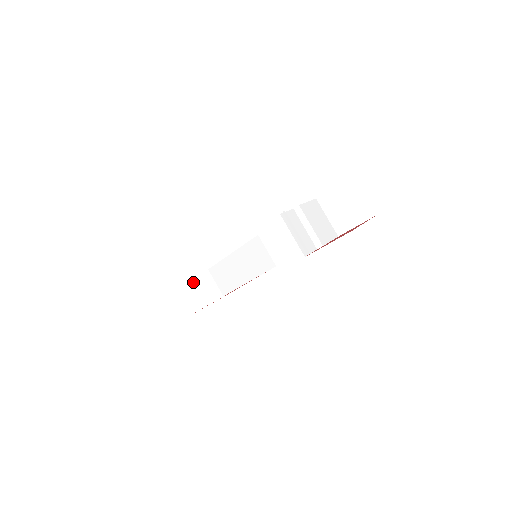
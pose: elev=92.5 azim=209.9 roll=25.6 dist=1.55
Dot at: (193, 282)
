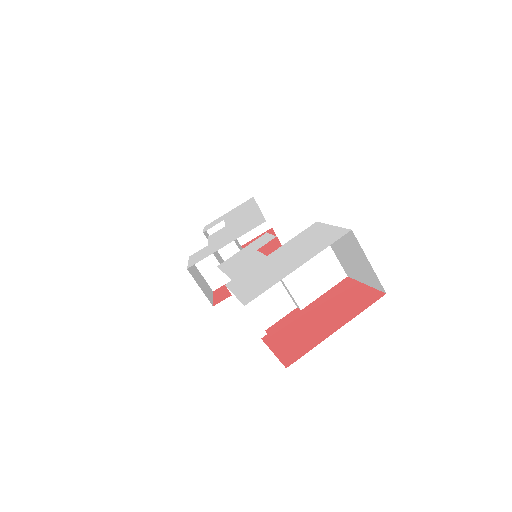
Dot at: occluded
